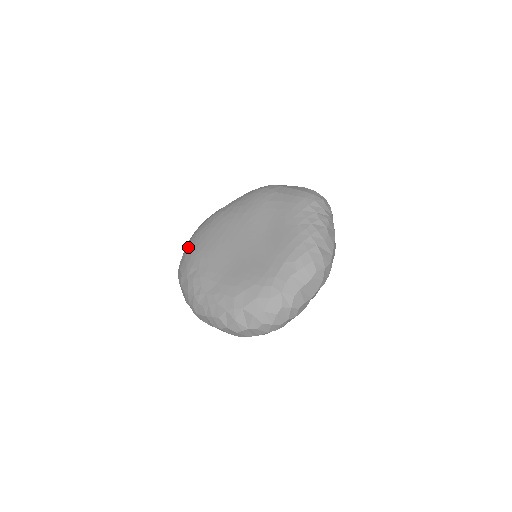
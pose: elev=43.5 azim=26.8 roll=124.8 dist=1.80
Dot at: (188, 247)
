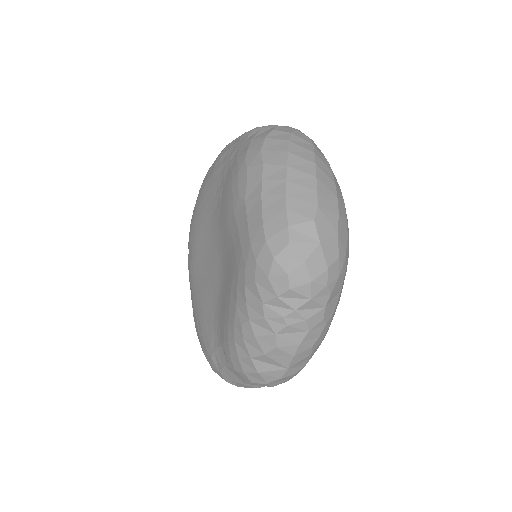
Dot at: occluded
